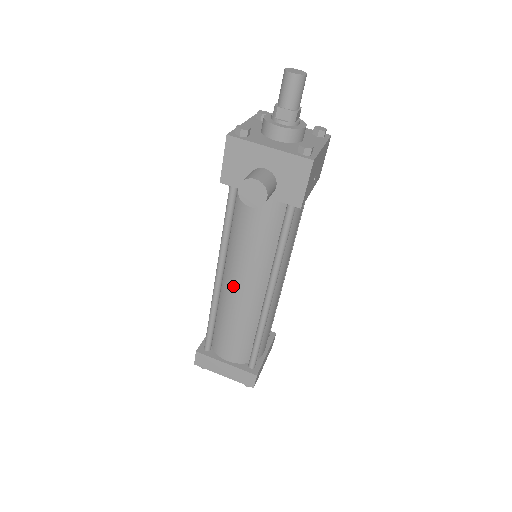
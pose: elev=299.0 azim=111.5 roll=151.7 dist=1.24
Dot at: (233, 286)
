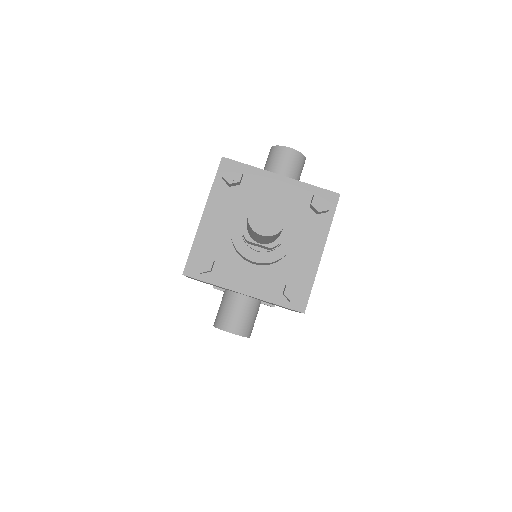
Dot at: occluded
